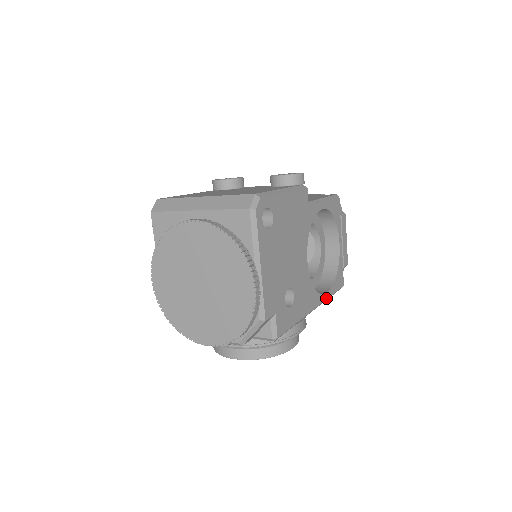
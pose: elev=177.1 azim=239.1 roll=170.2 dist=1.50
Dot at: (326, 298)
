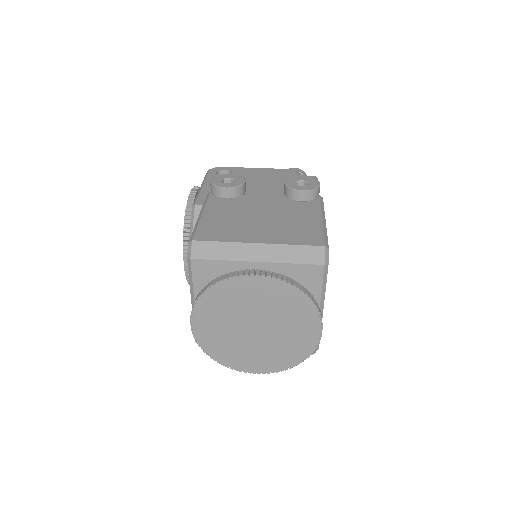
Dot at: occluded
